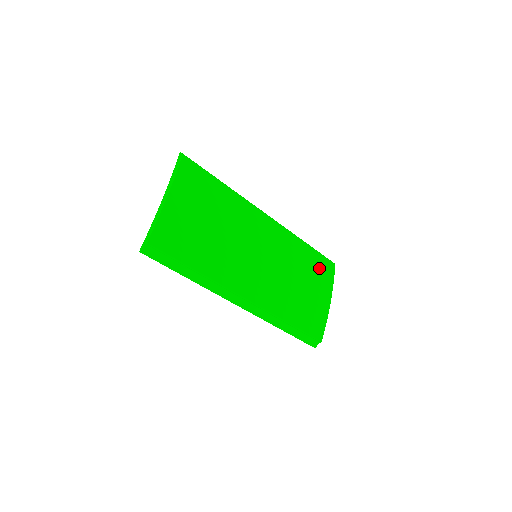
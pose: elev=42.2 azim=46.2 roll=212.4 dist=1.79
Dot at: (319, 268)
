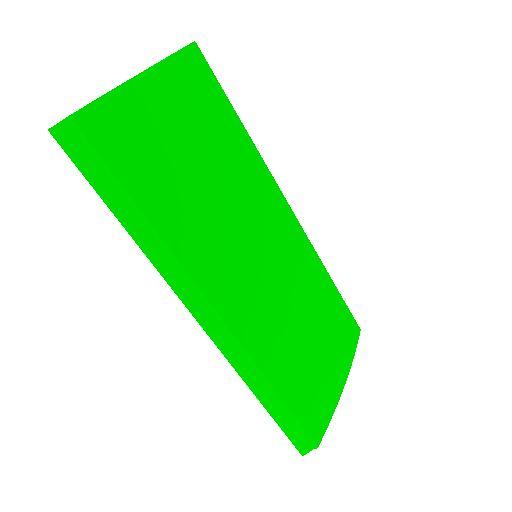
Dot at: (340, 323)
